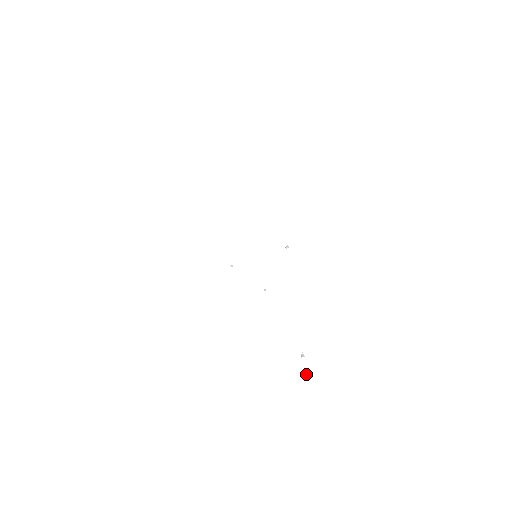
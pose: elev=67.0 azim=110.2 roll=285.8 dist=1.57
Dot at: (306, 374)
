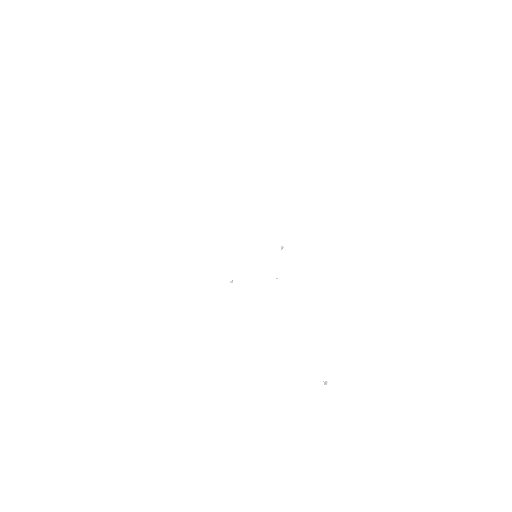
Dot at: (338, 397)
